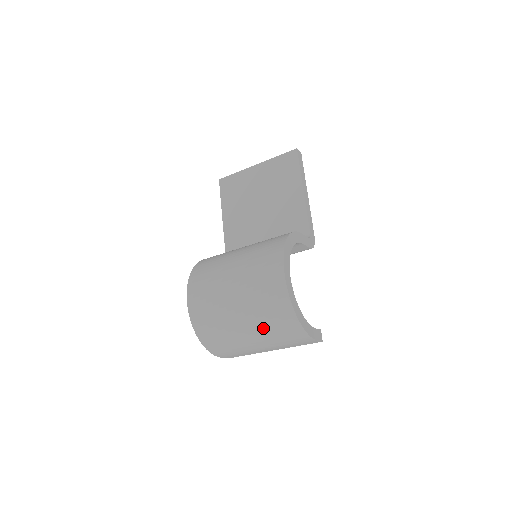
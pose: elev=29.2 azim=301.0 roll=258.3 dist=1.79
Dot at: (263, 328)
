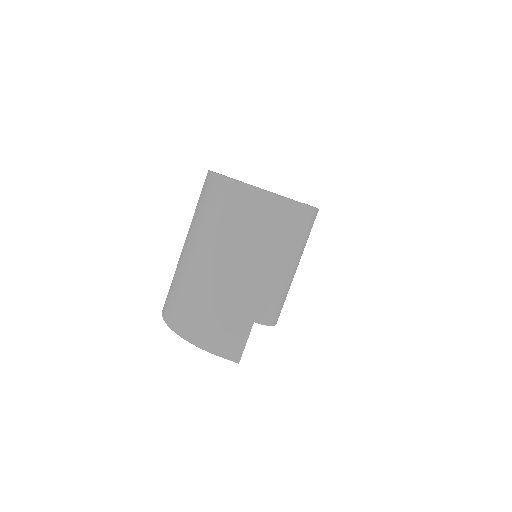
Dot at: (206, 230)
